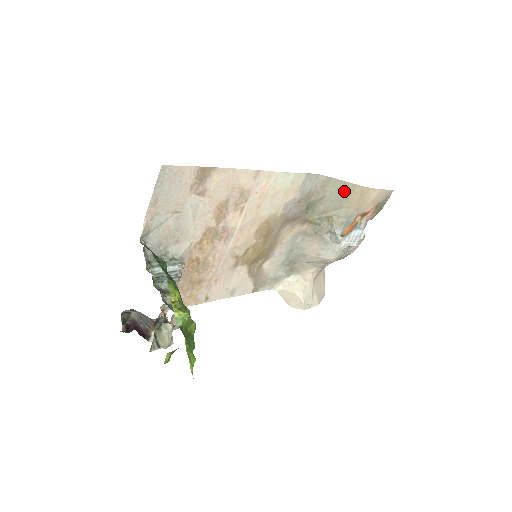
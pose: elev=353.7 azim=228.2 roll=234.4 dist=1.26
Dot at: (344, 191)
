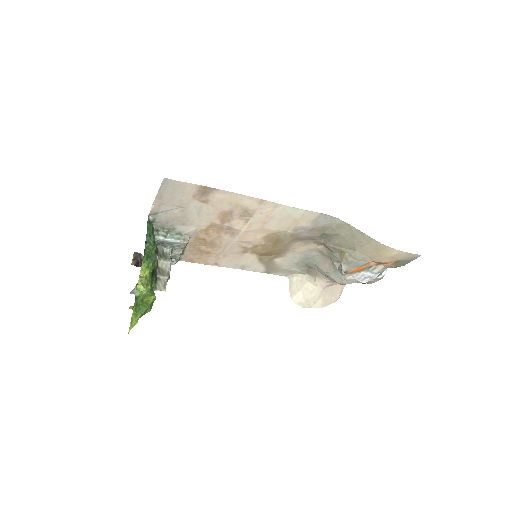
Dot at: (359, 239)
